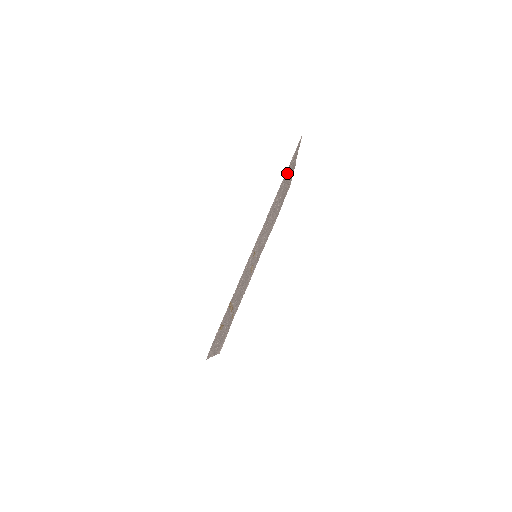
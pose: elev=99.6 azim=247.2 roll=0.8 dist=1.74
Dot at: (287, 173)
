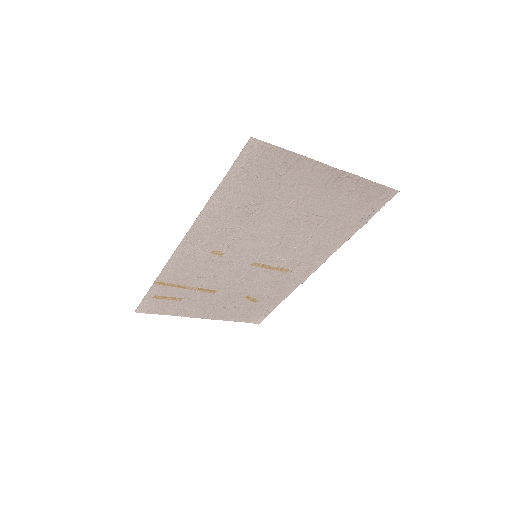
Dot at: (251, 180)
